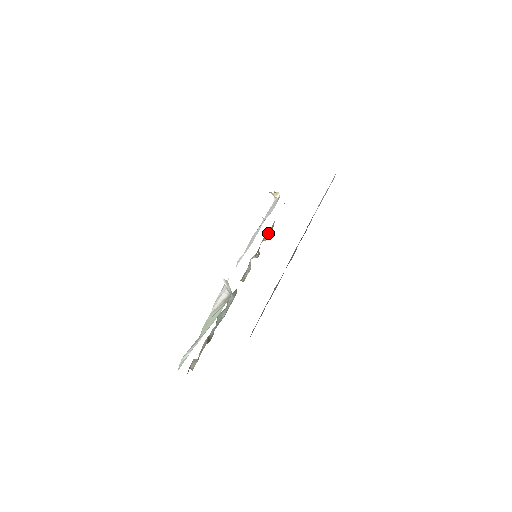
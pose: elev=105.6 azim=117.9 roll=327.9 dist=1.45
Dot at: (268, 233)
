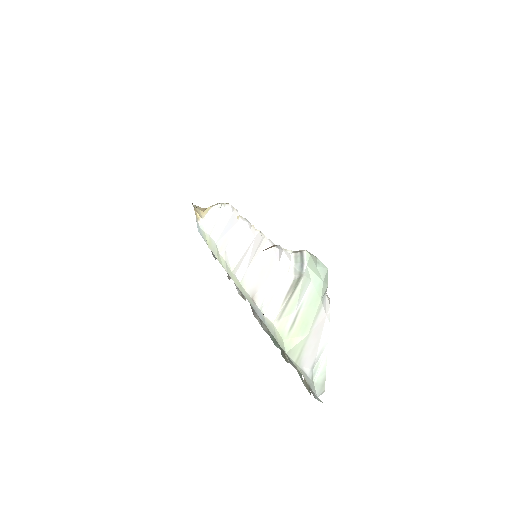
Dot at: occluded
